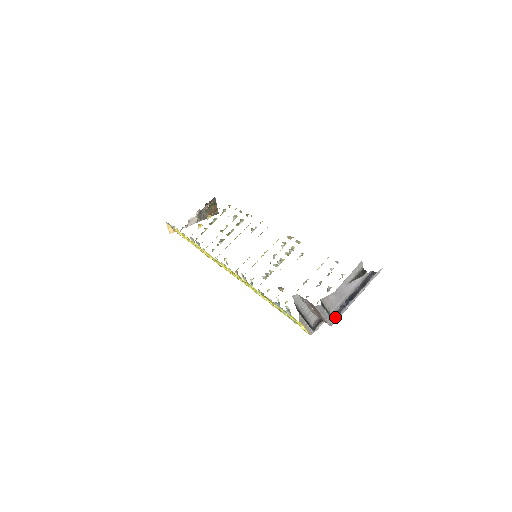
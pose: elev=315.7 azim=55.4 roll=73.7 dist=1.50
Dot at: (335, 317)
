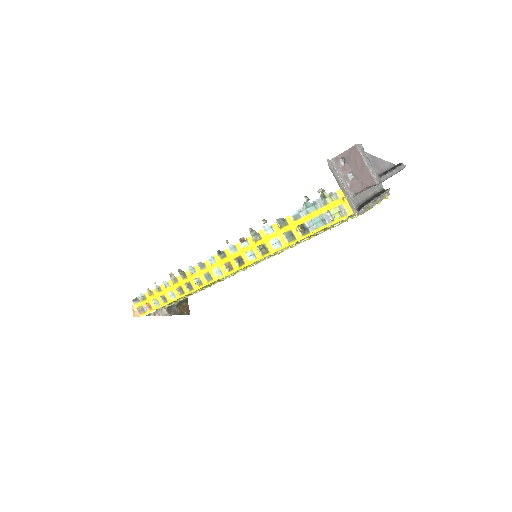
Dot at: (379, 176)
